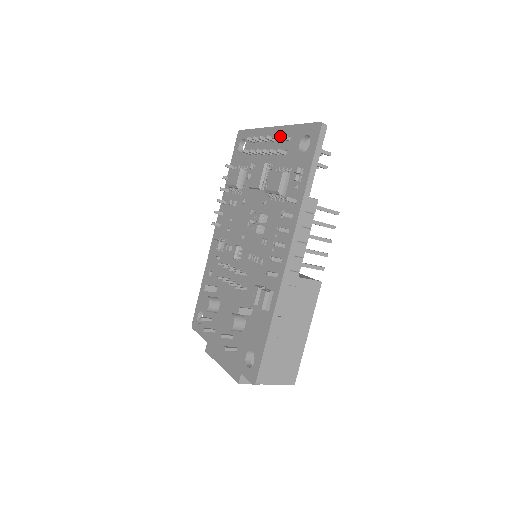
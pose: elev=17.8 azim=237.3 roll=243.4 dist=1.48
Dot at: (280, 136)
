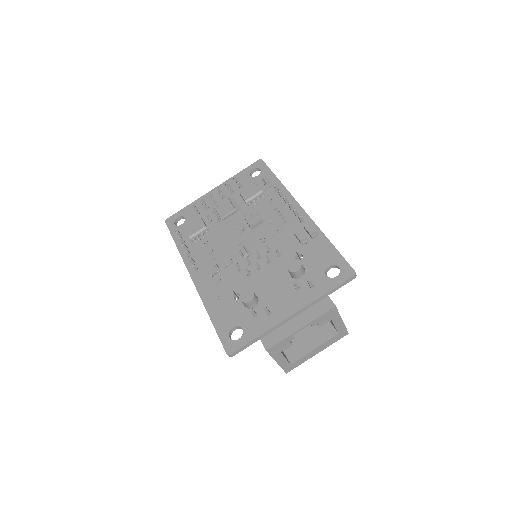
Dot at: (234, 177)
